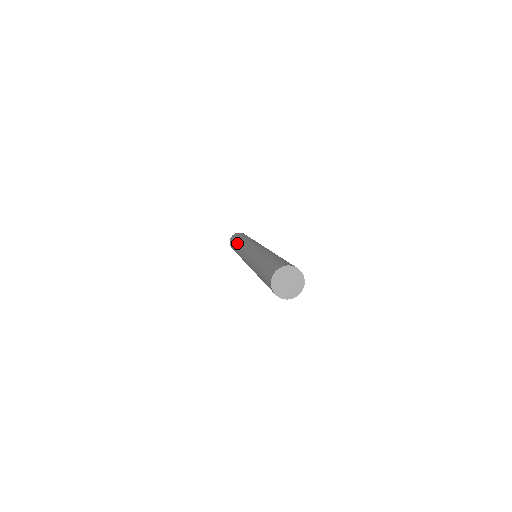
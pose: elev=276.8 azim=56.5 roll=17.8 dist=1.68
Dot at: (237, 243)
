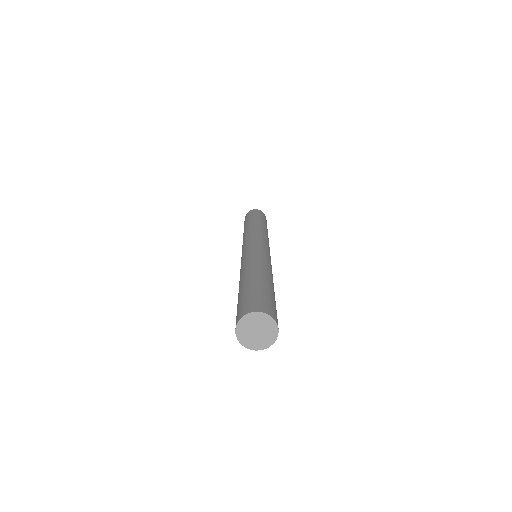
Dot at: (250, 224)
